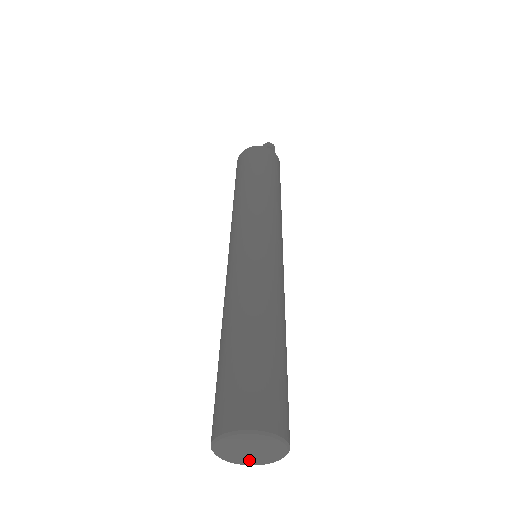
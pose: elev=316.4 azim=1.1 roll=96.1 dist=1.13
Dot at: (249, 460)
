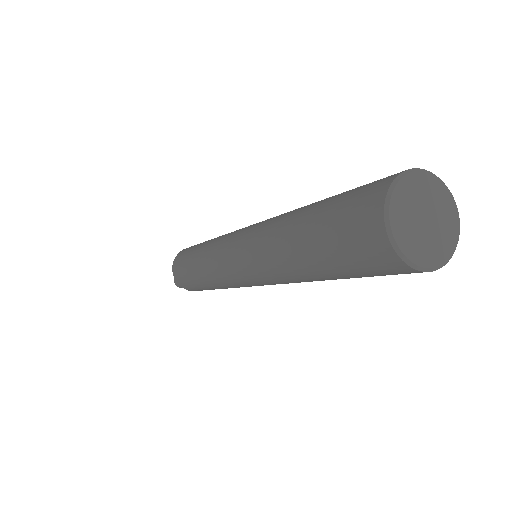
Dot at: (433, 251)
